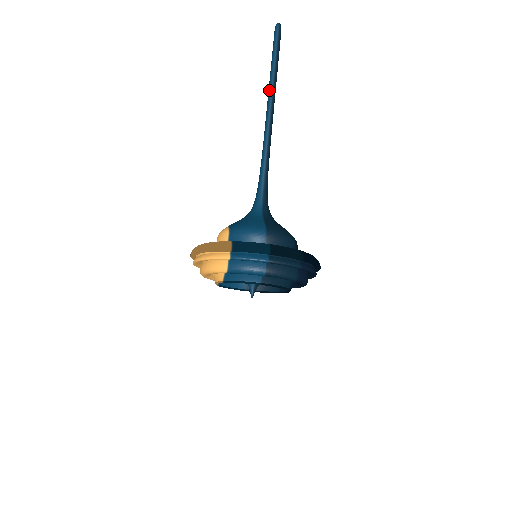
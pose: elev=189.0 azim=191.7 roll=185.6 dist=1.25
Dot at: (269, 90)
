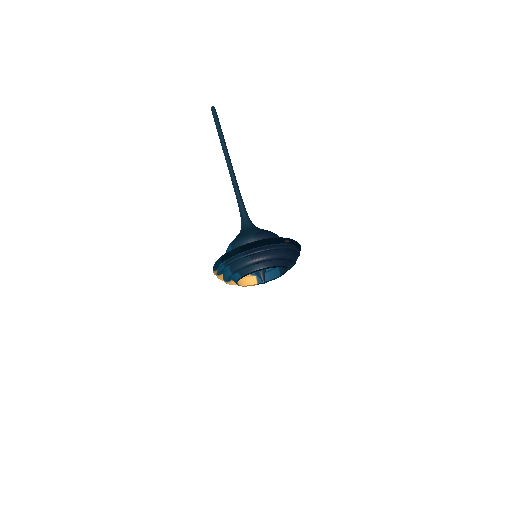
Dot at: (223, 151)
